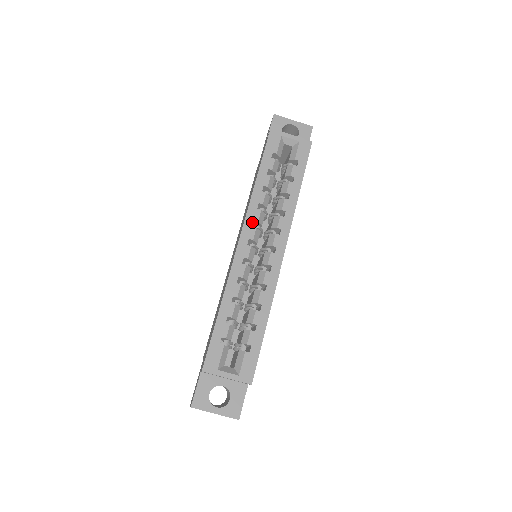
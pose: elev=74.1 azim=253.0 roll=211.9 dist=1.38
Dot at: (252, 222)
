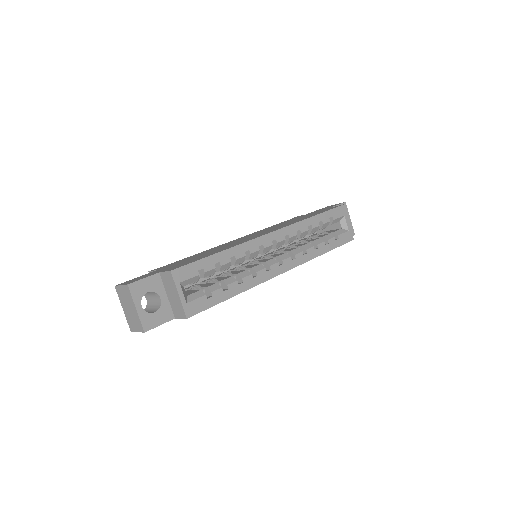
Dot at: (287, 233)
